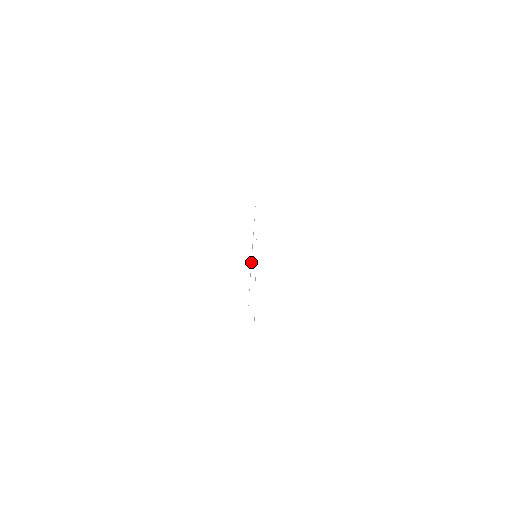
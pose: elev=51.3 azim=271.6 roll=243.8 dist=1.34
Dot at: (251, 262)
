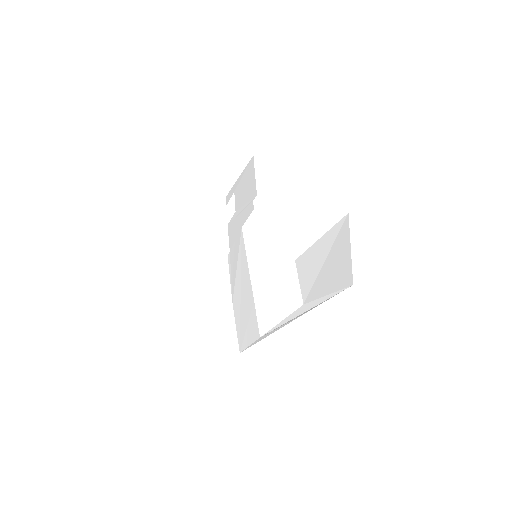
Dot at: (320, 263)
